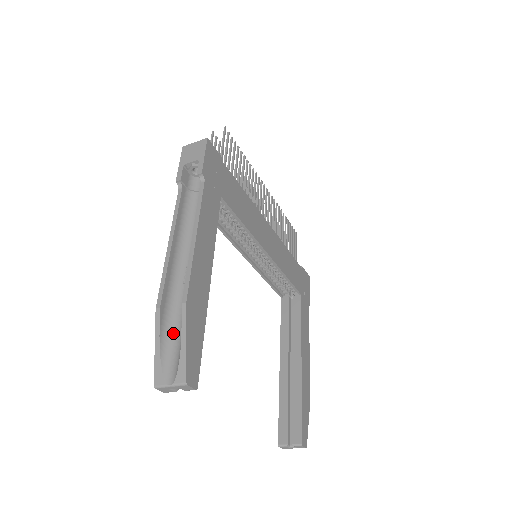
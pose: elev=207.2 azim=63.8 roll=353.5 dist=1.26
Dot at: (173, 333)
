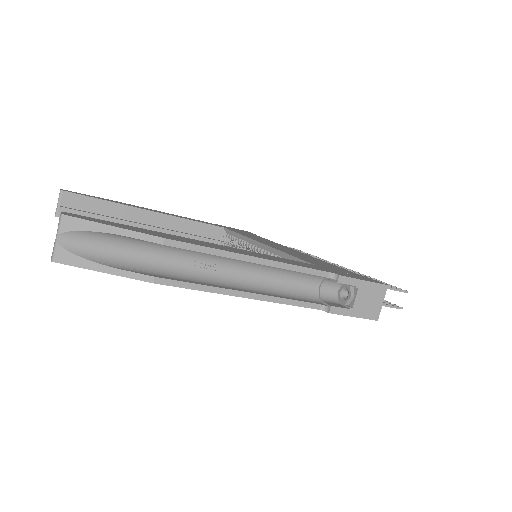
Dot at: occluded
